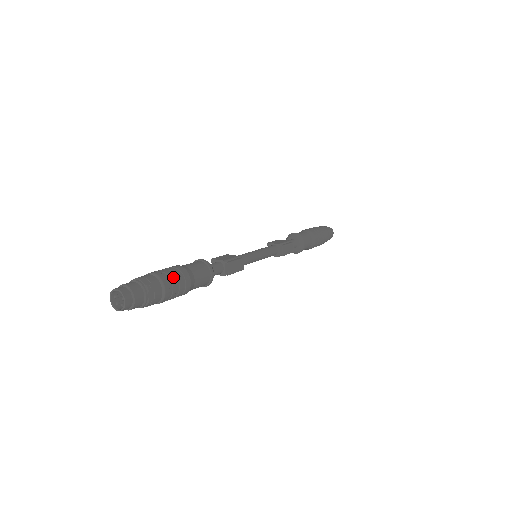
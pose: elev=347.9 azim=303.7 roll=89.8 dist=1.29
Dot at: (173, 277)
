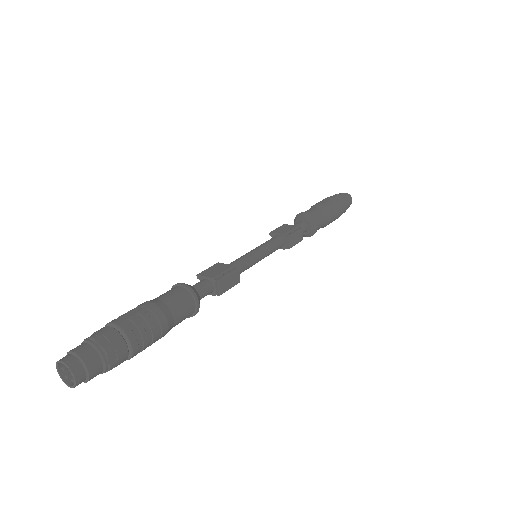
Dot at: (142, 324)
